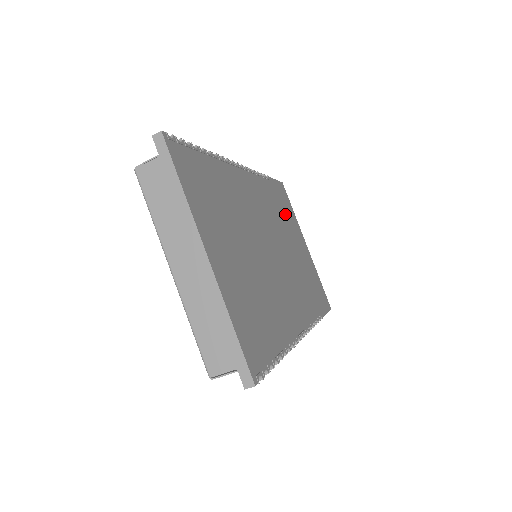
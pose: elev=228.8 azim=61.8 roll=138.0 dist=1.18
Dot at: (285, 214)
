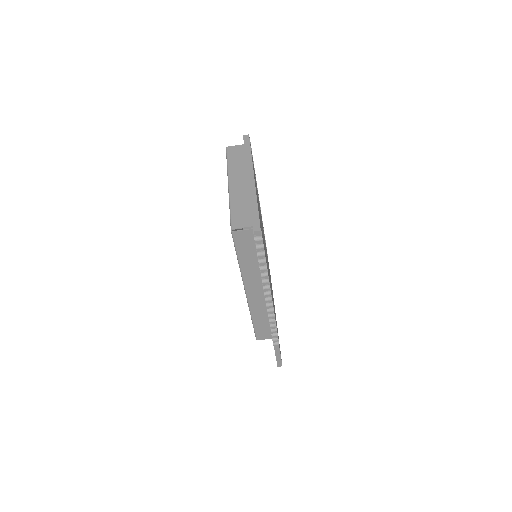
Dot at: occluded
